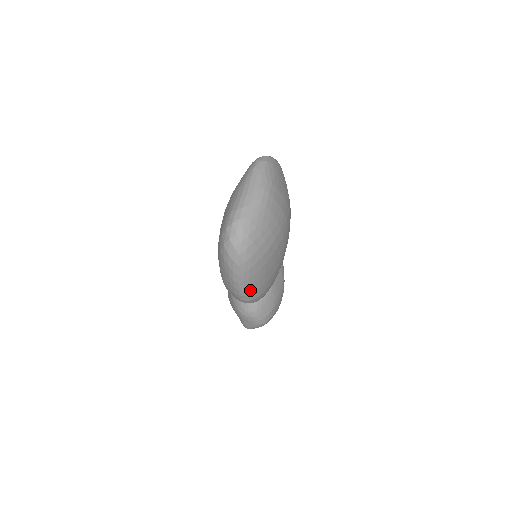
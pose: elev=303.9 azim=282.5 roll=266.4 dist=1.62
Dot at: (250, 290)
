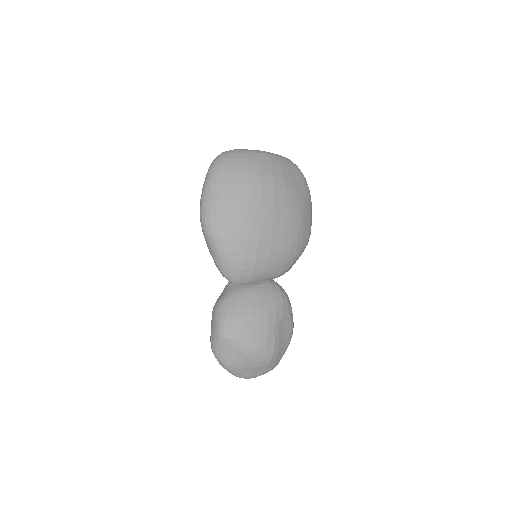
Dot at: (208, 203)
